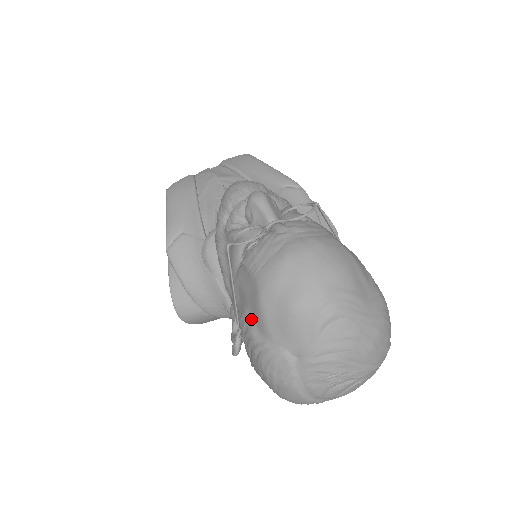
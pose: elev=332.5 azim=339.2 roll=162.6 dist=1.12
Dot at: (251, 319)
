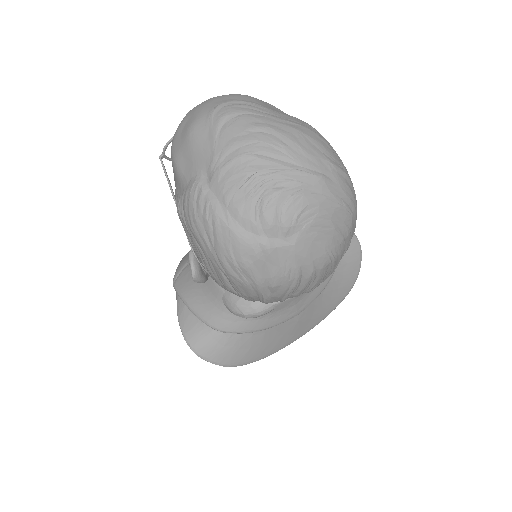
Dot at: (176, 190)
